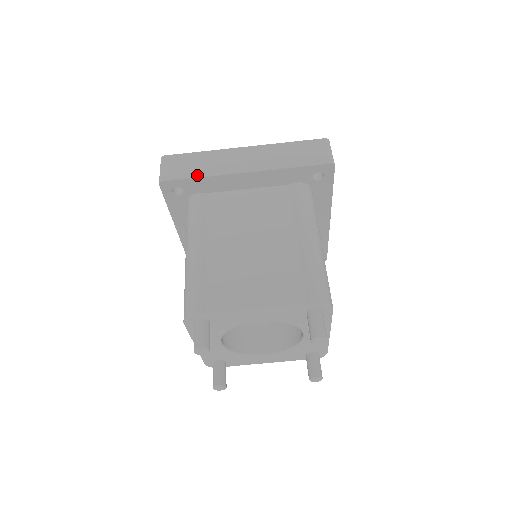
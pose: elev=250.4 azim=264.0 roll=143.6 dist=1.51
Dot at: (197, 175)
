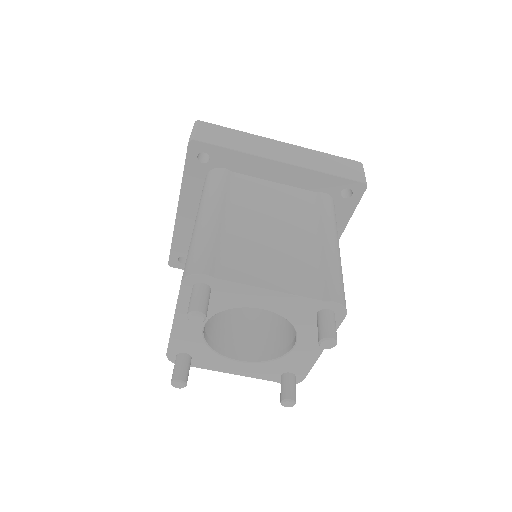
Dot at: (231, 147)
